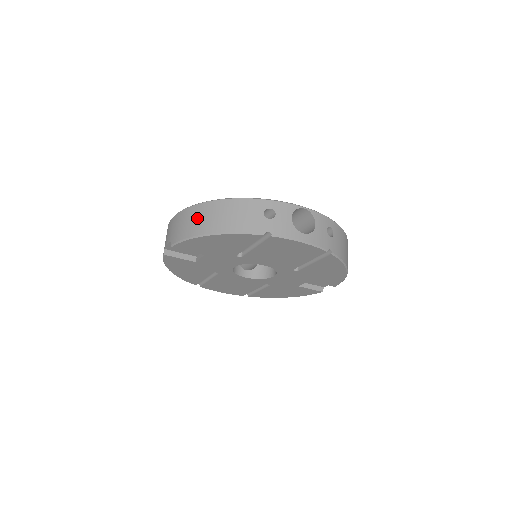
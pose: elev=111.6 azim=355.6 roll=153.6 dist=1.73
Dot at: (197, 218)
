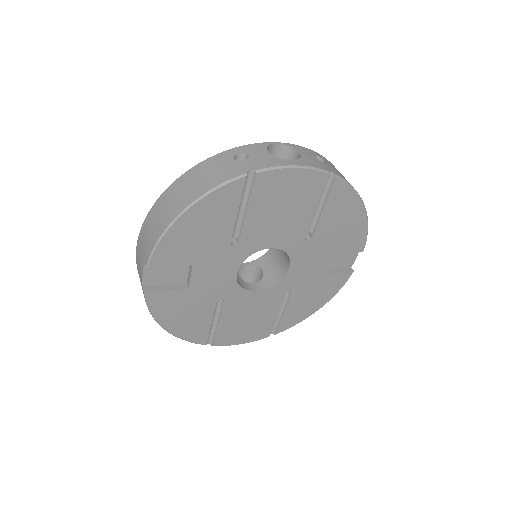
Dot at: (161, 211)
